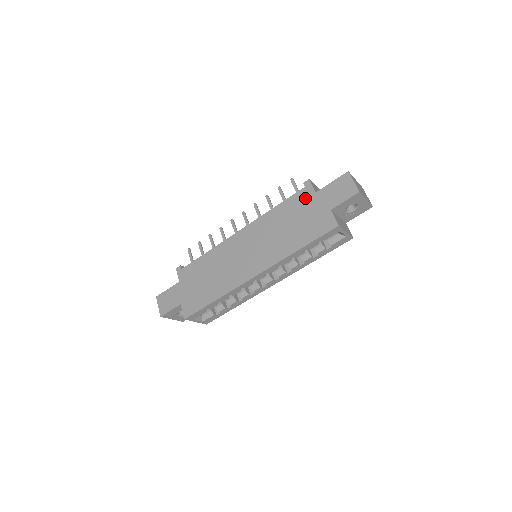
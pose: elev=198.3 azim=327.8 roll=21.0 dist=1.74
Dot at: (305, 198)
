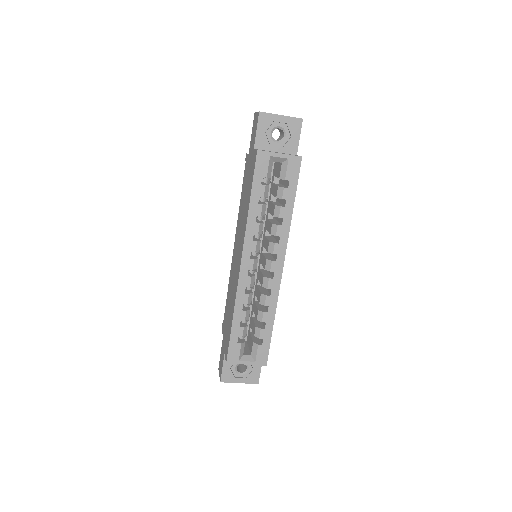
Dot at: (246, 167)
